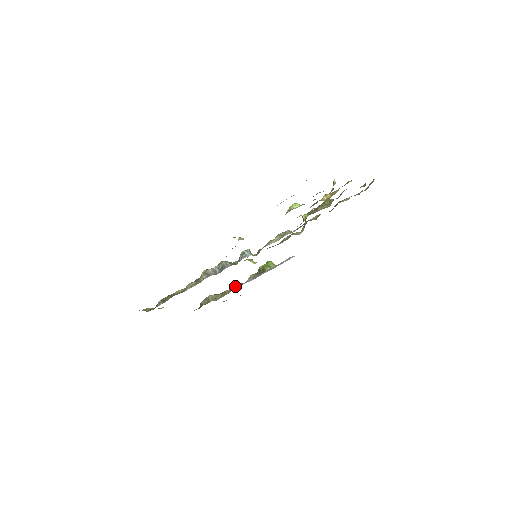
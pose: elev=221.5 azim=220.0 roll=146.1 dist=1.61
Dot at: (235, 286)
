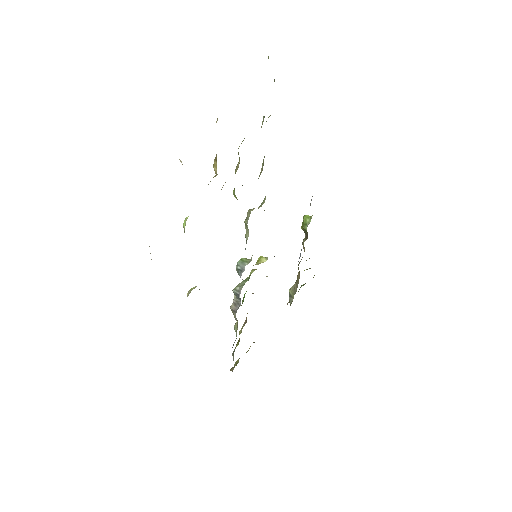
Dot at: occluded
